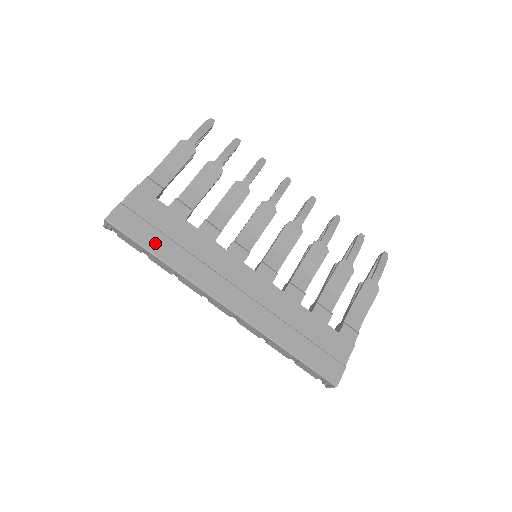
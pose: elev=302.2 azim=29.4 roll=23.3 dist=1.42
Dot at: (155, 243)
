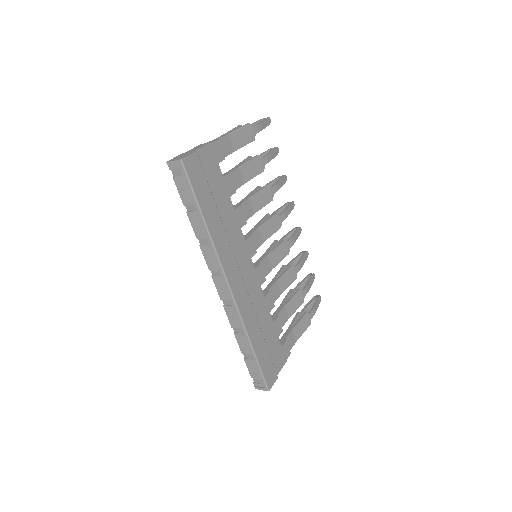
Dot at: (207, 205)
